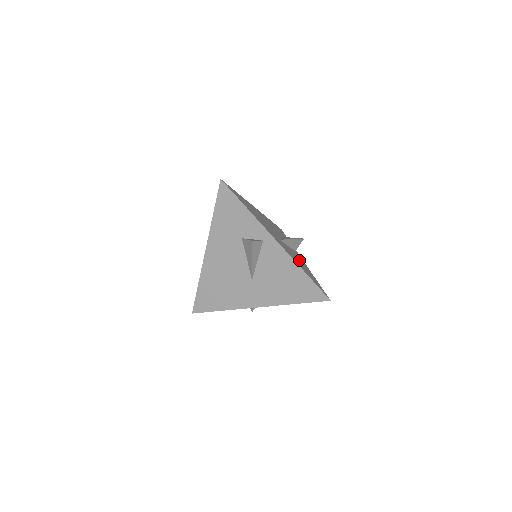
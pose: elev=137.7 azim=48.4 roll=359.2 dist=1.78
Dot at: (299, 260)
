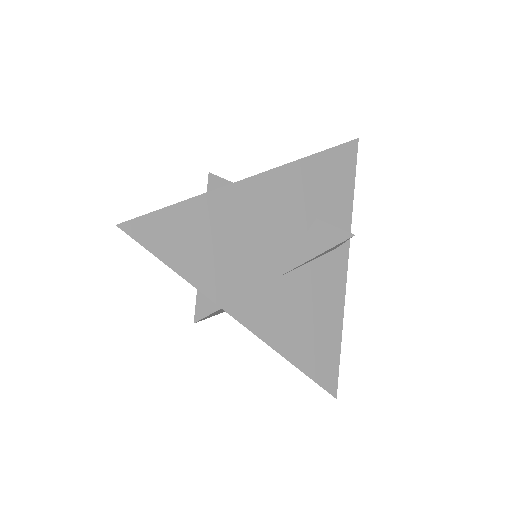
Dot at: (316, 301)
